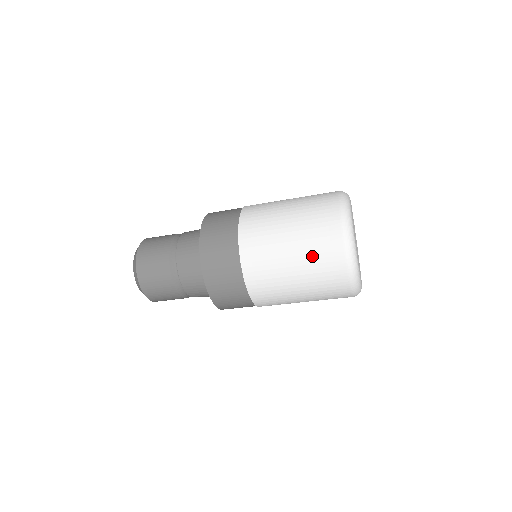
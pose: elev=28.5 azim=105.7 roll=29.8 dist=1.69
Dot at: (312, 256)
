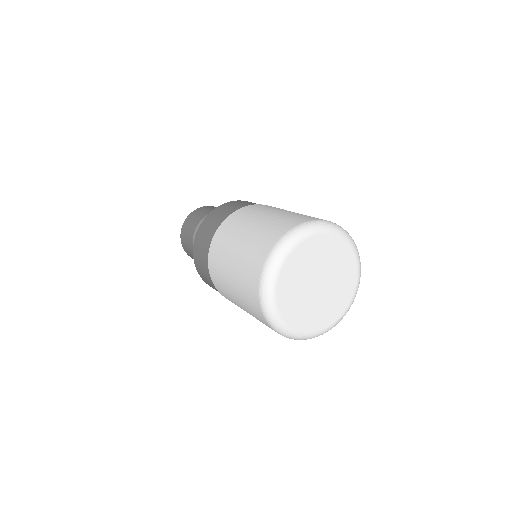
Dot at: (253, 315)
